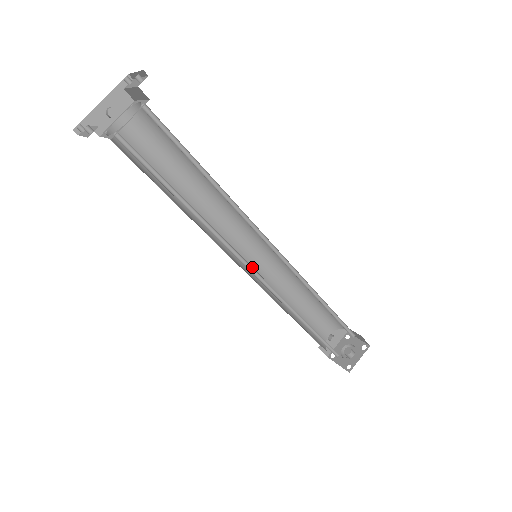
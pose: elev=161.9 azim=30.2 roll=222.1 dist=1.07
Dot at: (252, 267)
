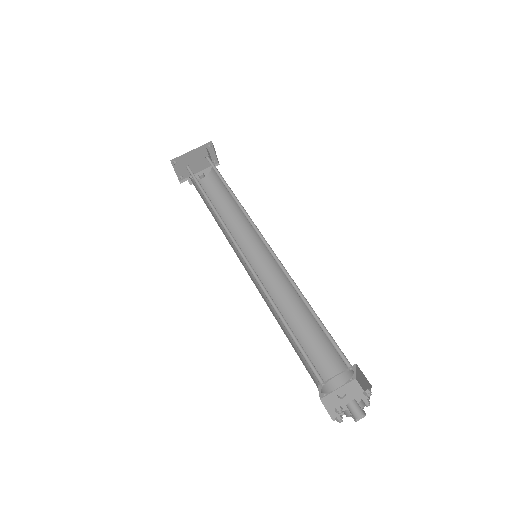
Dot at: occluded
